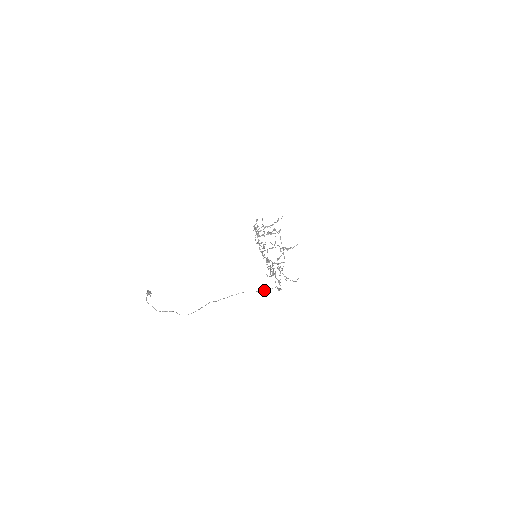
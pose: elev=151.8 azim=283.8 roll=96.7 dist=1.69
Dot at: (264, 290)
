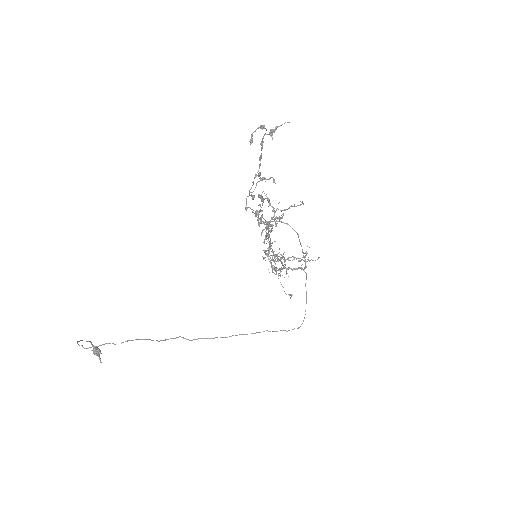
Dot at: occluded
